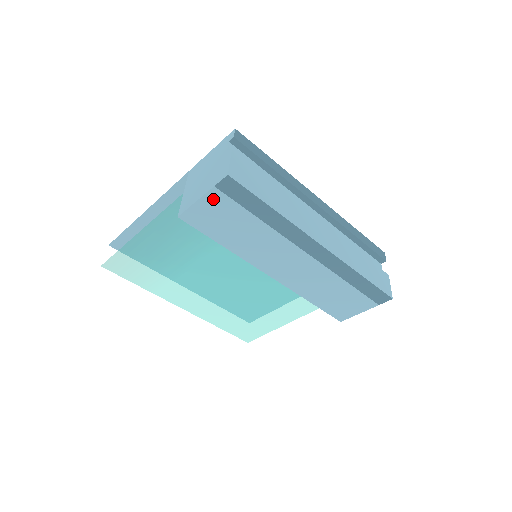
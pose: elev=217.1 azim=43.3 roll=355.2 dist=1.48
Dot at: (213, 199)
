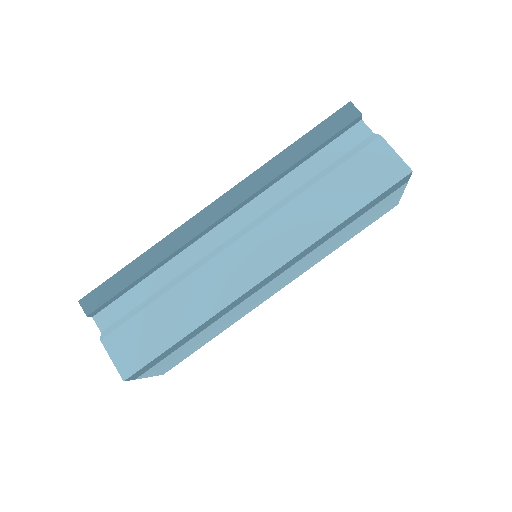
Dot at: (152, 371)
